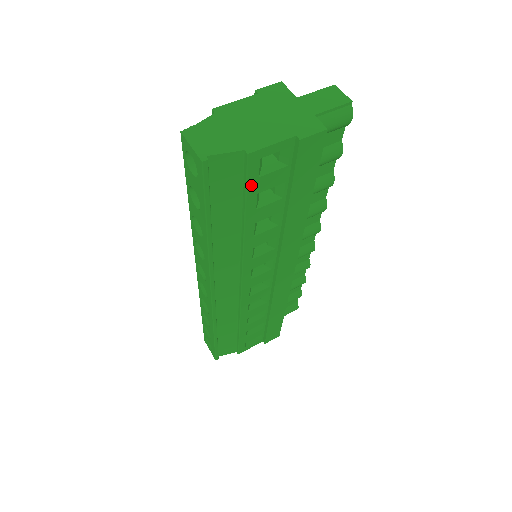
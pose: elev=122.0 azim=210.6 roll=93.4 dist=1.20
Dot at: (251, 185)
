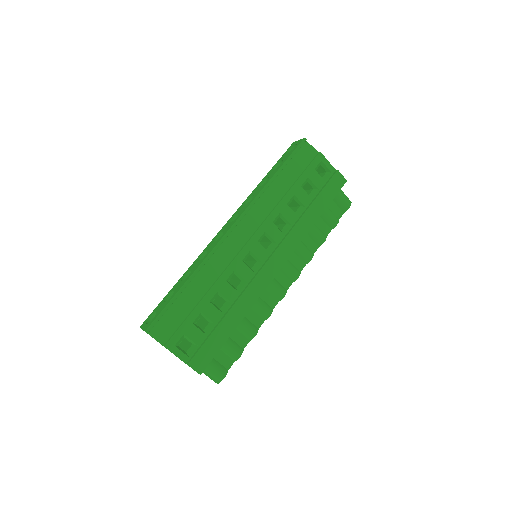
Dot at: (310, 169)
